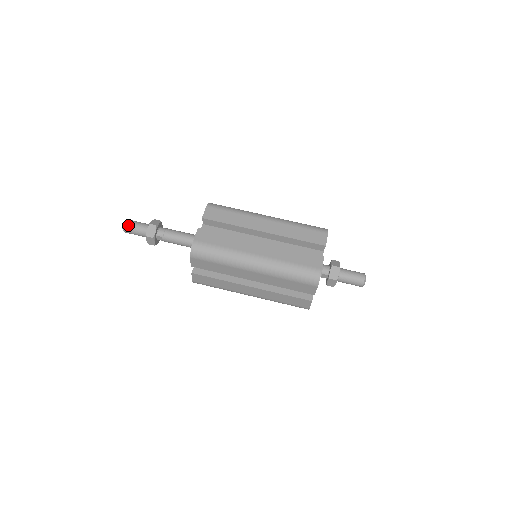
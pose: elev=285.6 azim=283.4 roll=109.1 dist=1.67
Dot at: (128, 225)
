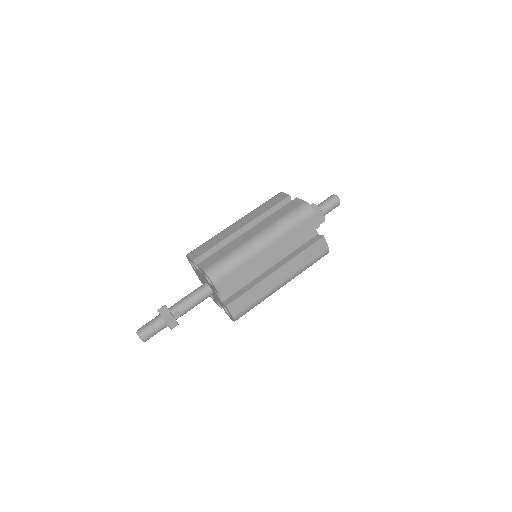
Dot at: (142, 330)
